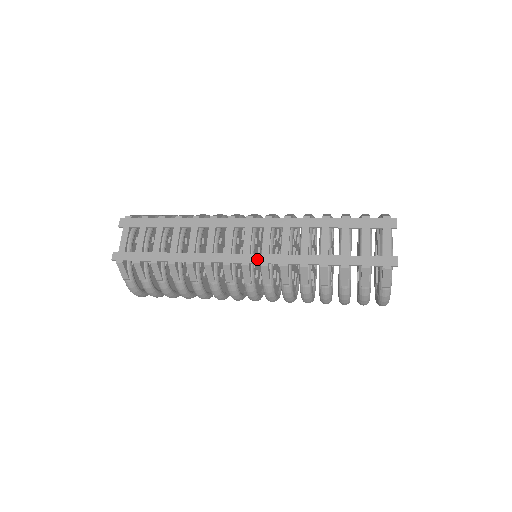
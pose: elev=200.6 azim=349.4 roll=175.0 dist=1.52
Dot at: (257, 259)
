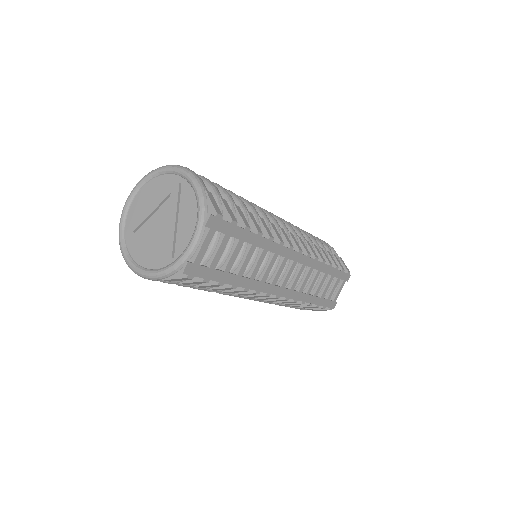
Dot at: (286, 294)
